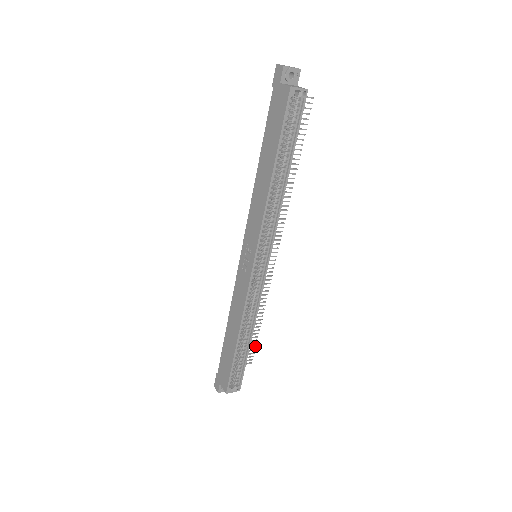
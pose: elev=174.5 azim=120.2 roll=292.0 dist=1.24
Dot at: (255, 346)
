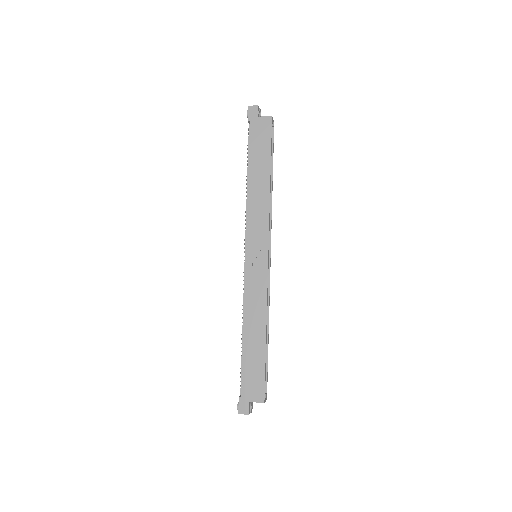
Dot at: occluded
